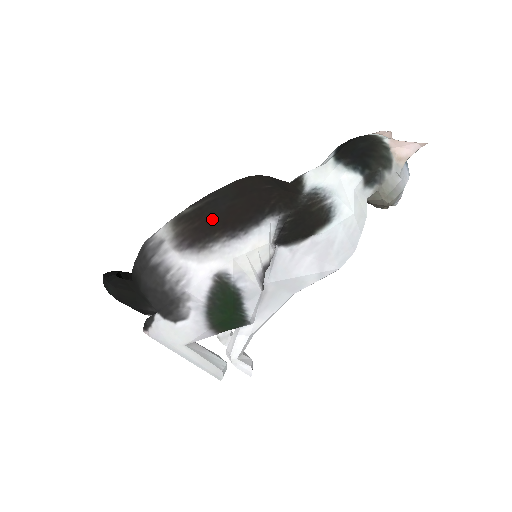
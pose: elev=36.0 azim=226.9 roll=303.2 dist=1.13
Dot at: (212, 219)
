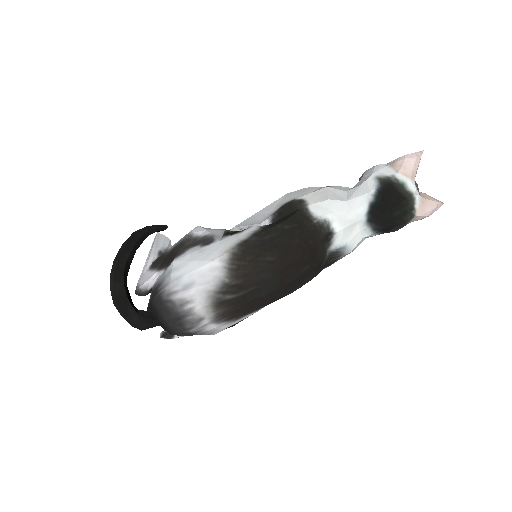
Dot at: (253, 304)
